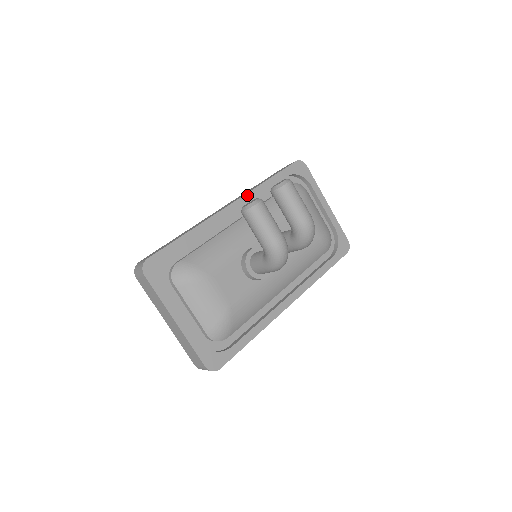
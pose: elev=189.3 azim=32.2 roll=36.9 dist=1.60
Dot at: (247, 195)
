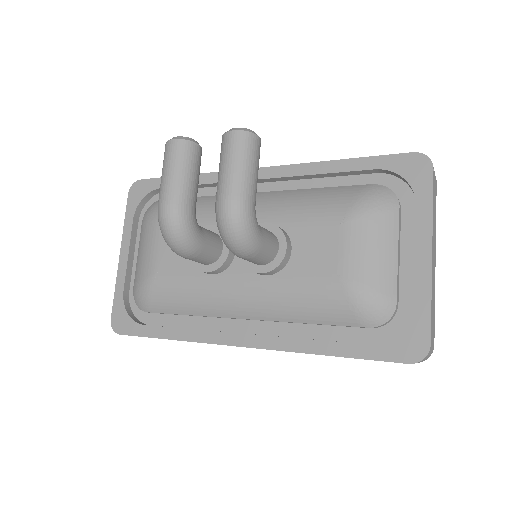
Dot at: (287, 167)
